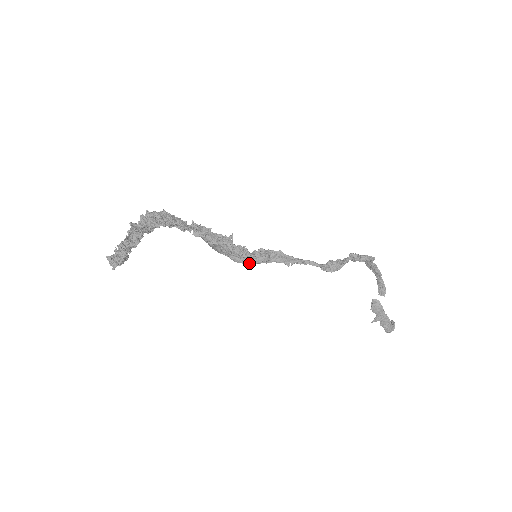
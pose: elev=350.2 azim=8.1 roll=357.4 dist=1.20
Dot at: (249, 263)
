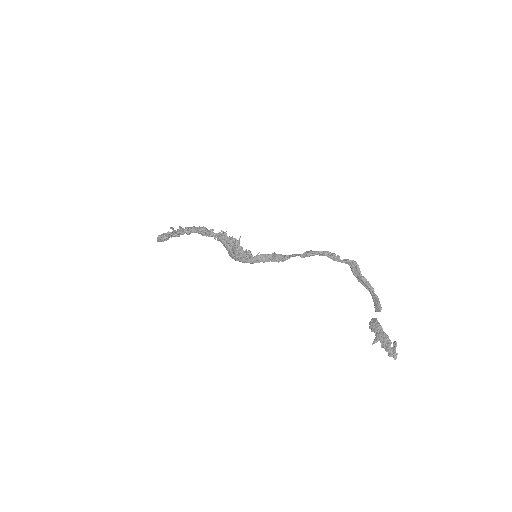
Dot at: (249, 260)
